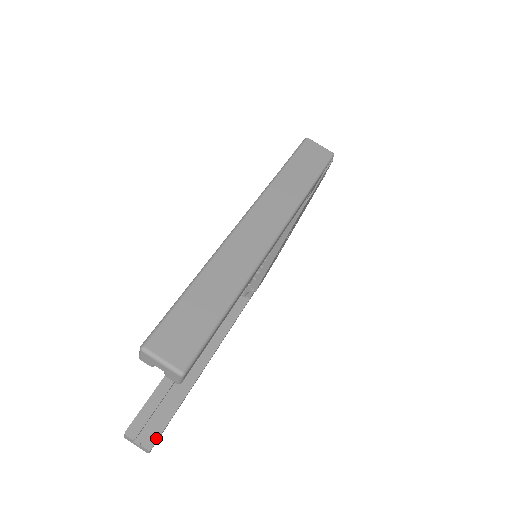
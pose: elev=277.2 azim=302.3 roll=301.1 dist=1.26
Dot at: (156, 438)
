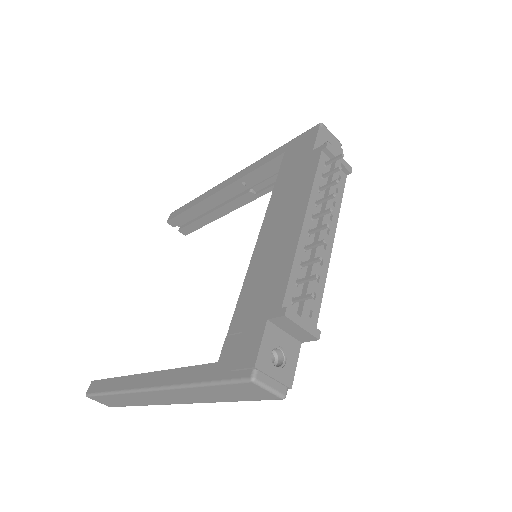
Dot at: (190, 232)
